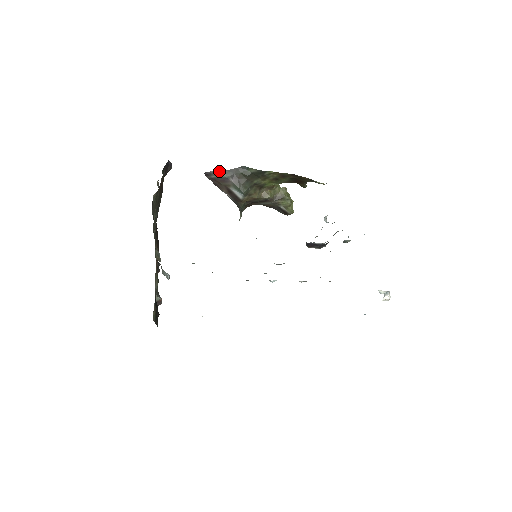
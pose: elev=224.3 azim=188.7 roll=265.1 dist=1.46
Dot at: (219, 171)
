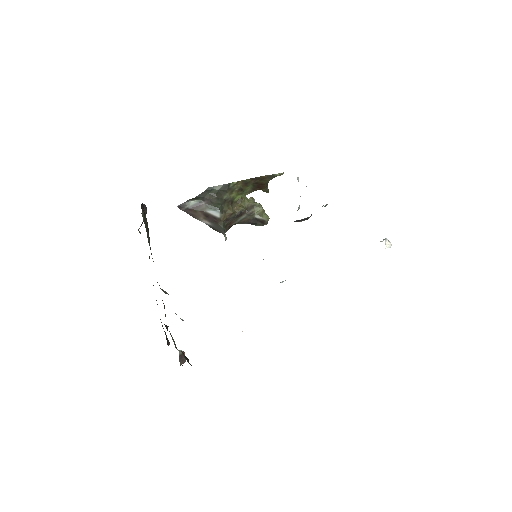
Dot at: (190, 200)
